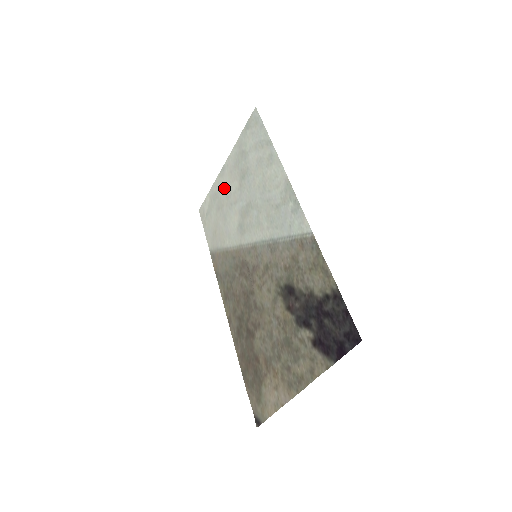
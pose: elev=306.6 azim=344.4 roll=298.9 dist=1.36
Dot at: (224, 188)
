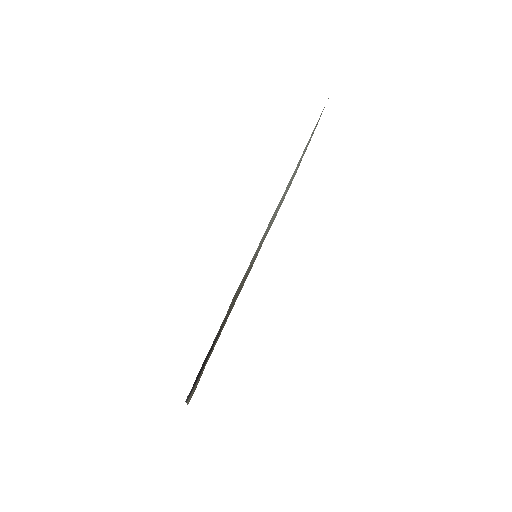
Dot at: occluded
